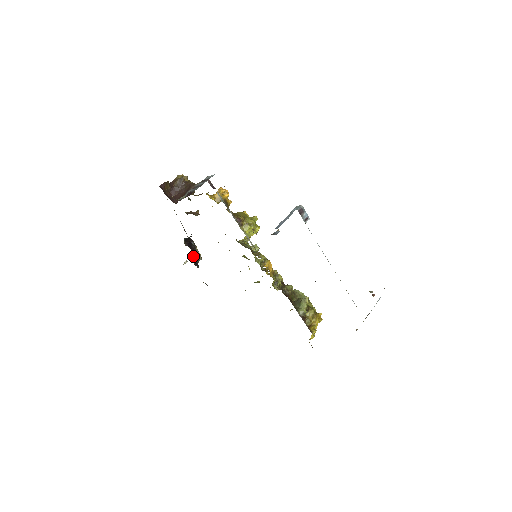
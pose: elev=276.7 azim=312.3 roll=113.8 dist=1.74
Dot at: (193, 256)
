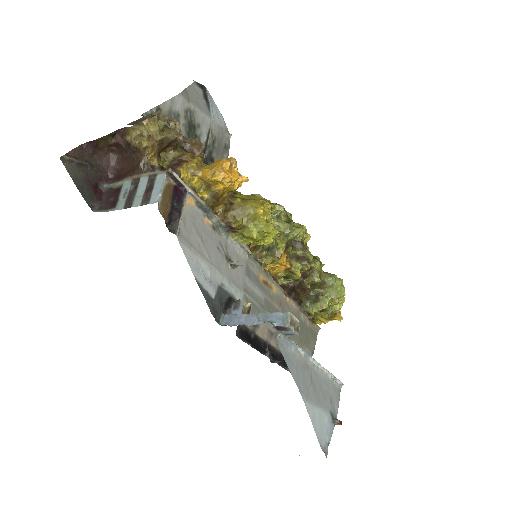
Dot at: occluded
